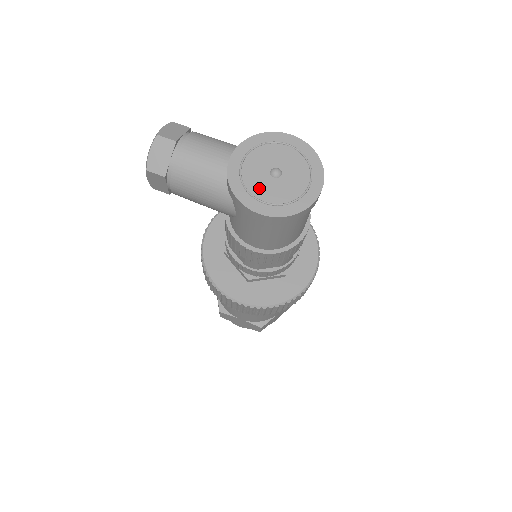
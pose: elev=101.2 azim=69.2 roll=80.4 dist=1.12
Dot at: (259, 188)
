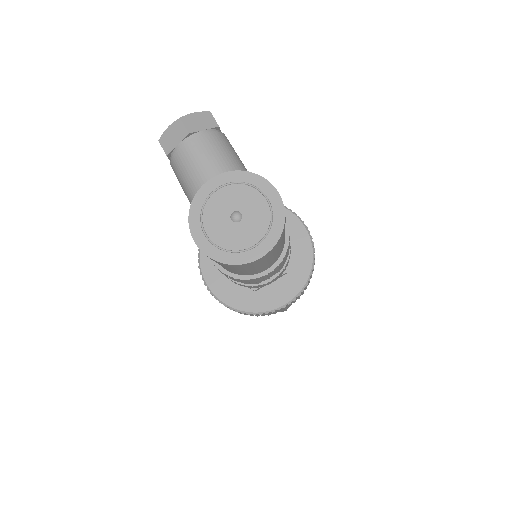
Dot at: (212, 220)
